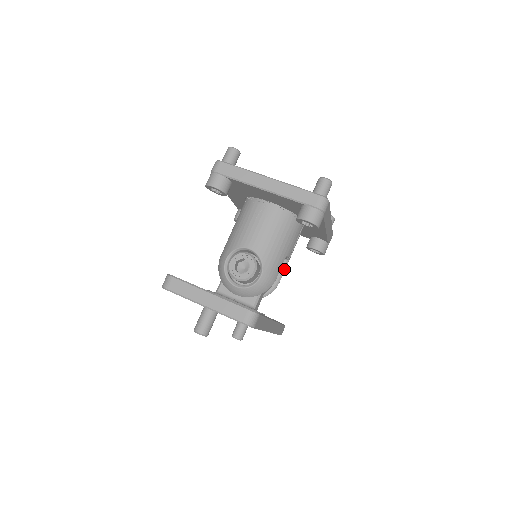
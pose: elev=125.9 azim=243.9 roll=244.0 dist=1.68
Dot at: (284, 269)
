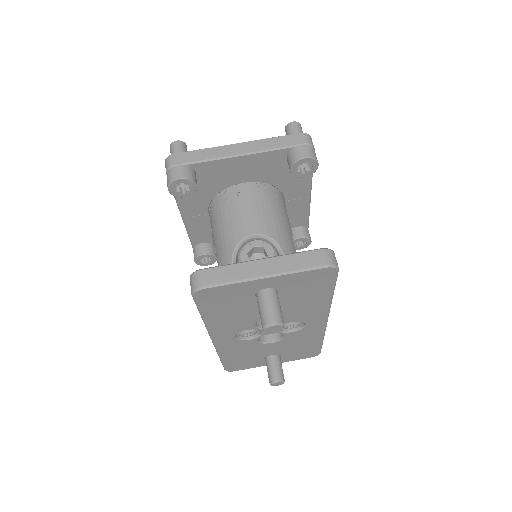
Dot at: occluded
